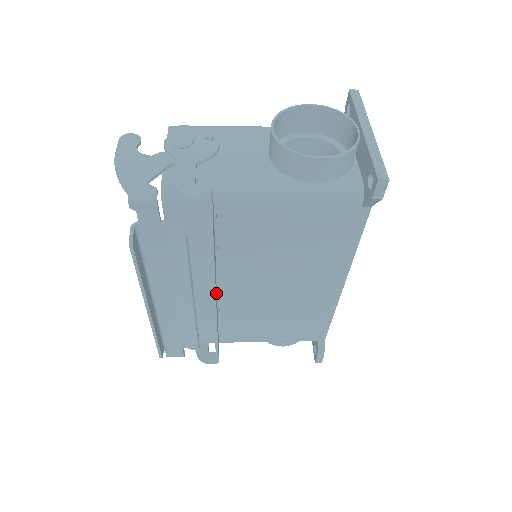
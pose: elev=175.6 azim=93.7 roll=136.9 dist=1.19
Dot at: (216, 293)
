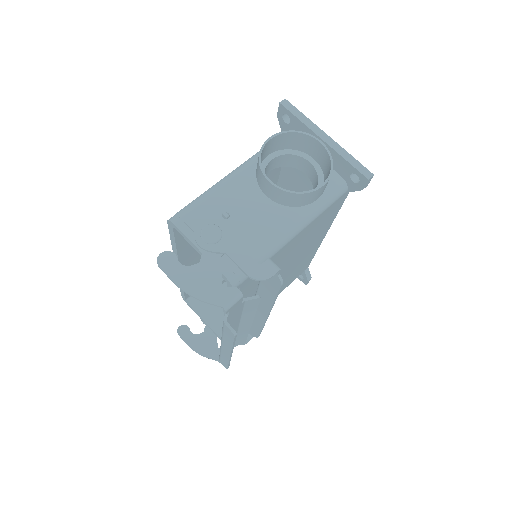
Dot at: occluded
